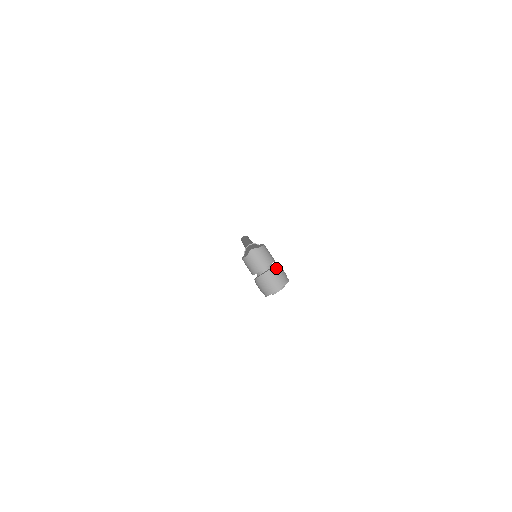
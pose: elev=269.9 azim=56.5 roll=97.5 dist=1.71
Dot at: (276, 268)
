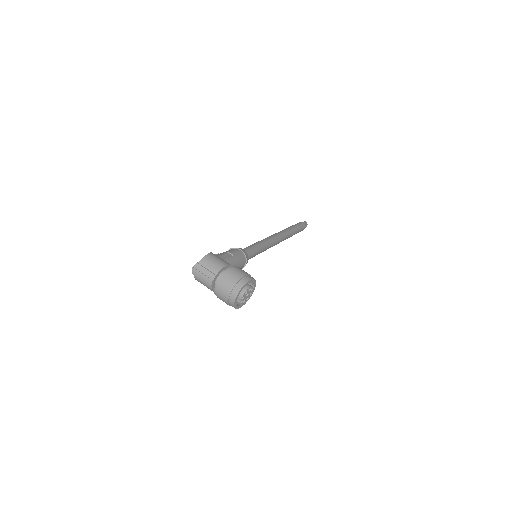
Dot at: (224, 274)
